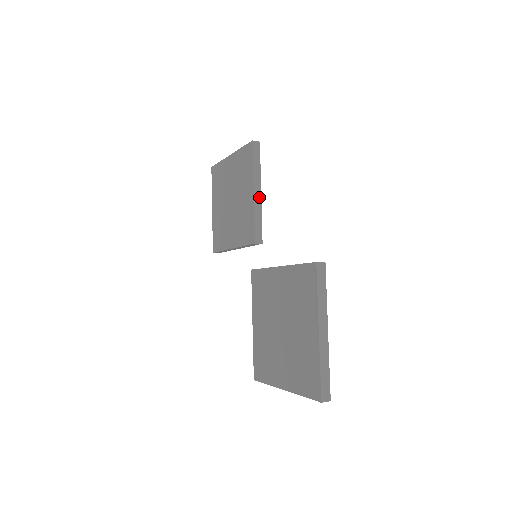
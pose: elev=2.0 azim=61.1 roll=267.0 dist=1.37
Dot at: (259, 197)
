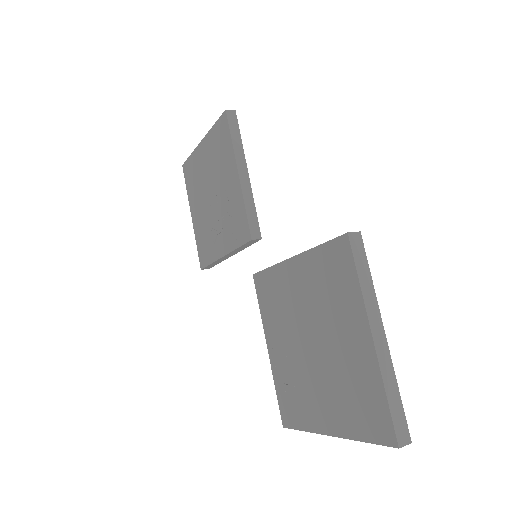
Dot at: (247, 179)
